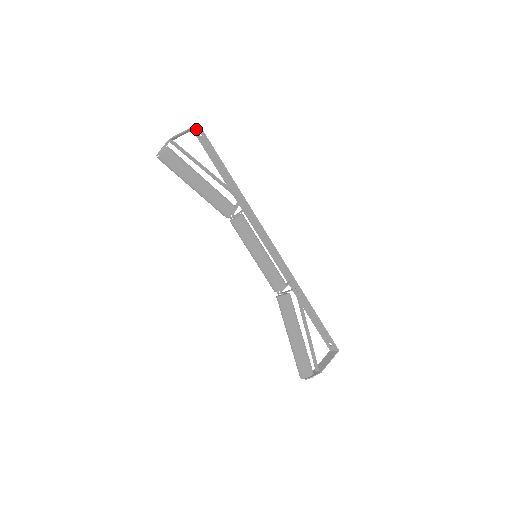
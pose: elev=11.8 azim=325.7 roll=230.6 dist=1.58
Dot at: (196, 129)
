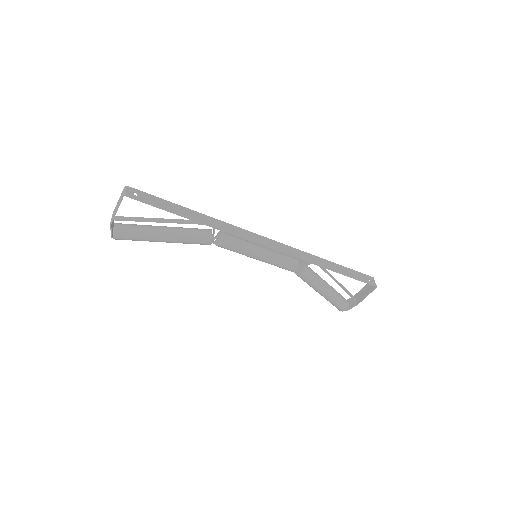
Dot at: (127, 191)
